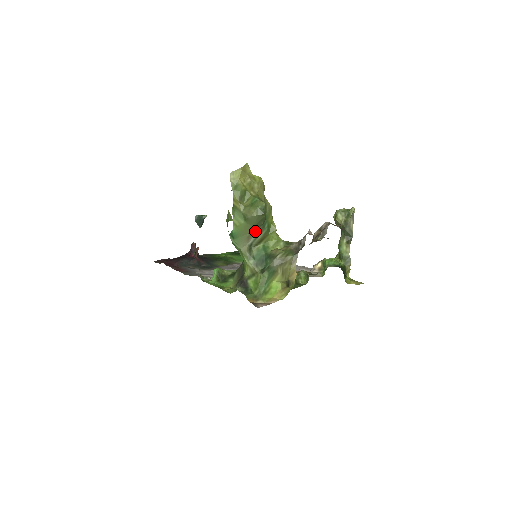
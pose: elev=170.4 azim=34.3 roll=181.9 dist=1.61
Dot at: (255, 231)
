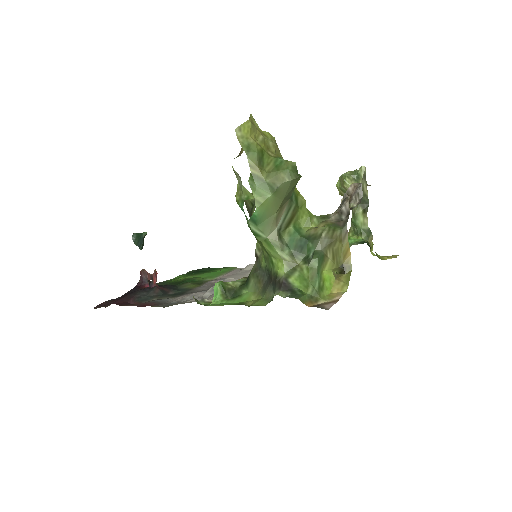
Dot at: (283, 207)
